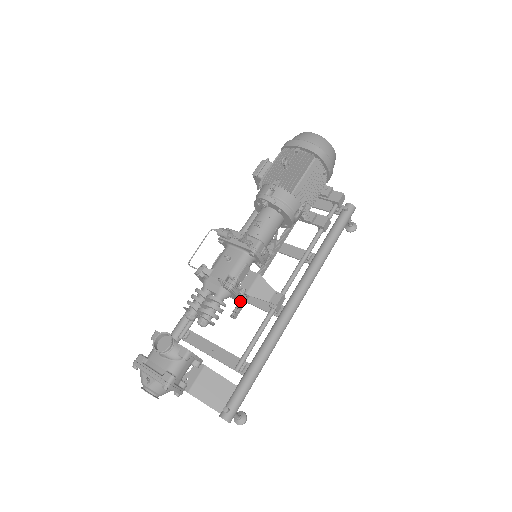
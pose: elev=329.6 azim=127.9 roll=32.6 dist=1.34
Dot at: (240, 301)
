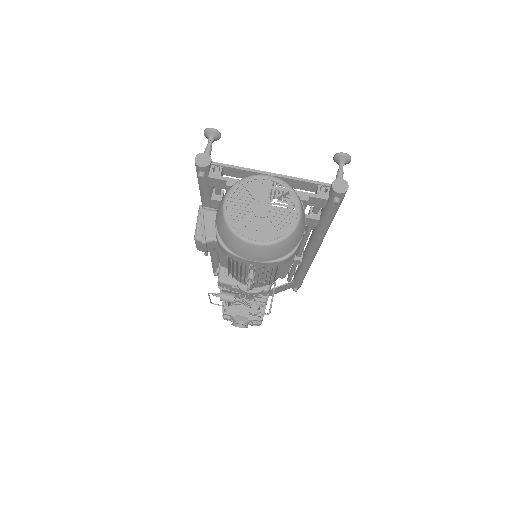
Dot at: occluded
